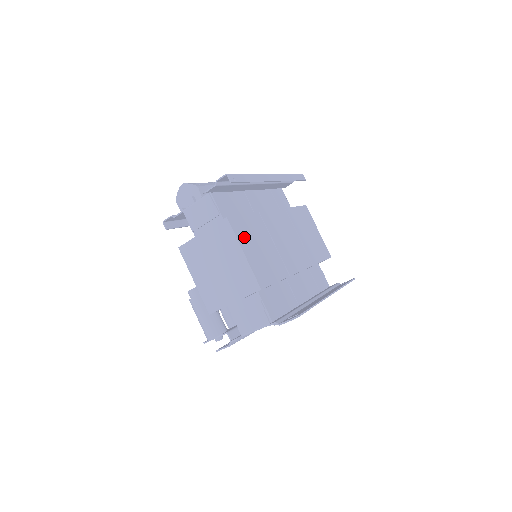
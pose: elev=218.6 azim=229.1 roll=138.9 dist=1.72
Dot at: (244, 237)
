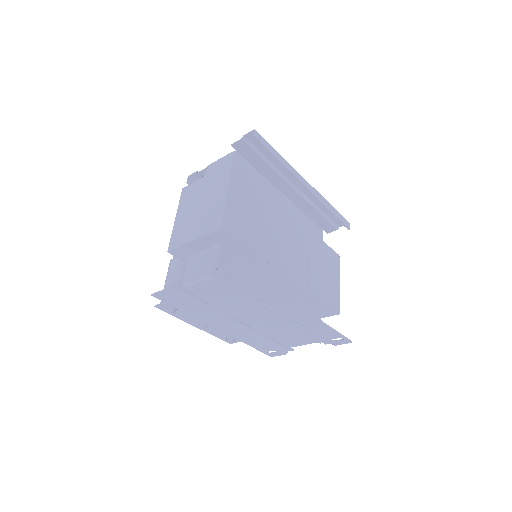
Dot at: (239, 188)
